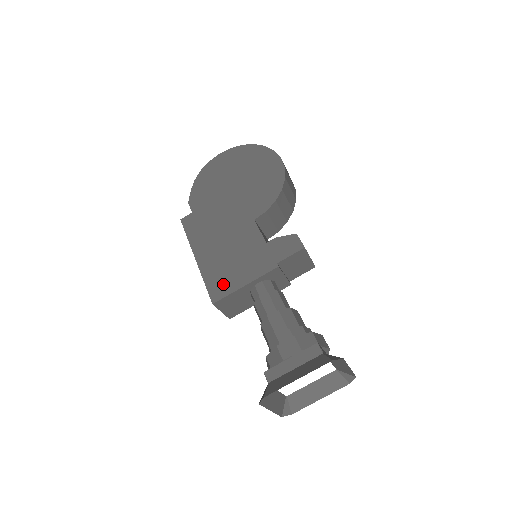
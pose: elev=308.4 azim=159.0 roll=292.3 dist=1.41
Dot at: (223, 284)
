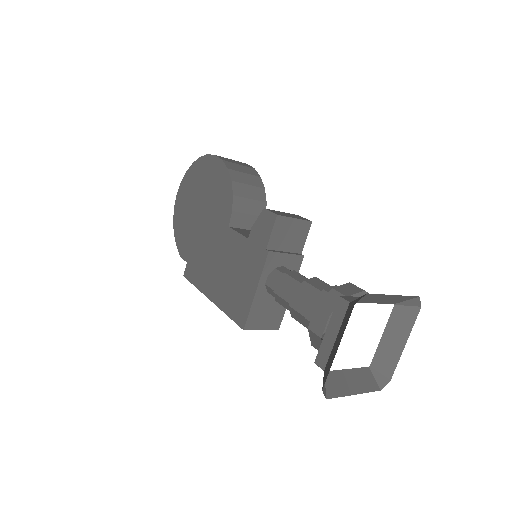
Dot at: (240, 305)
